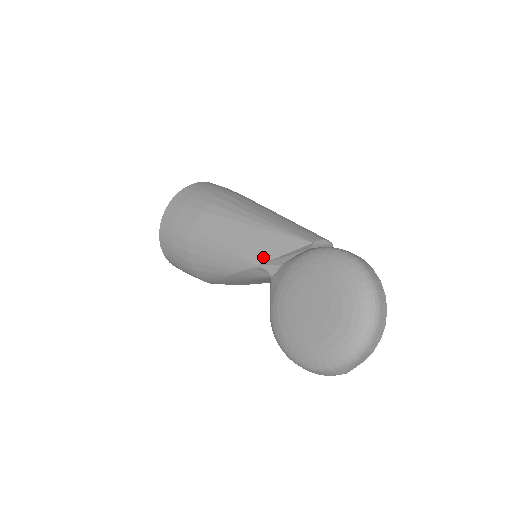
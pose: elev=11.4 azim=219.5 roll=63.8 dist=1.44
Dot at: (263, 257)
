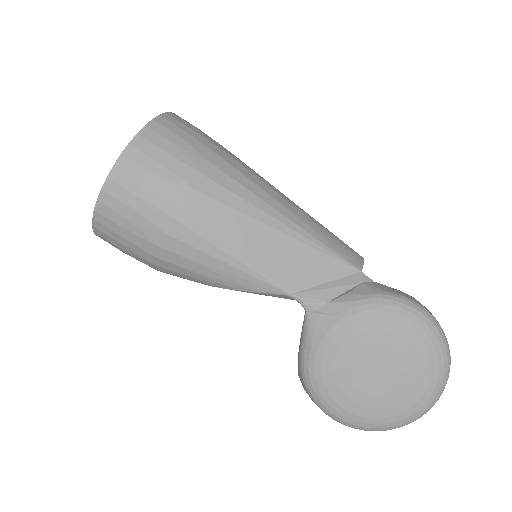
Dot at: (297, 283)
